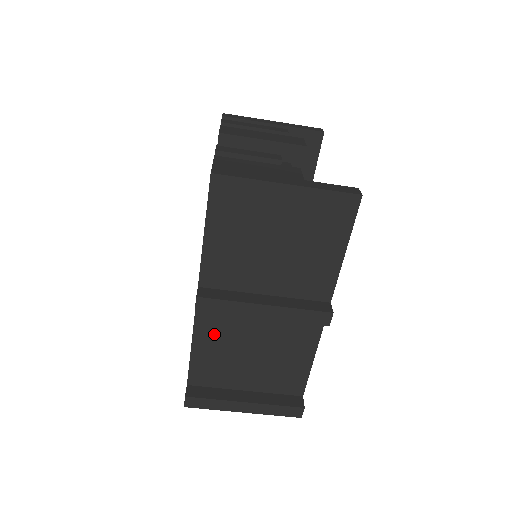
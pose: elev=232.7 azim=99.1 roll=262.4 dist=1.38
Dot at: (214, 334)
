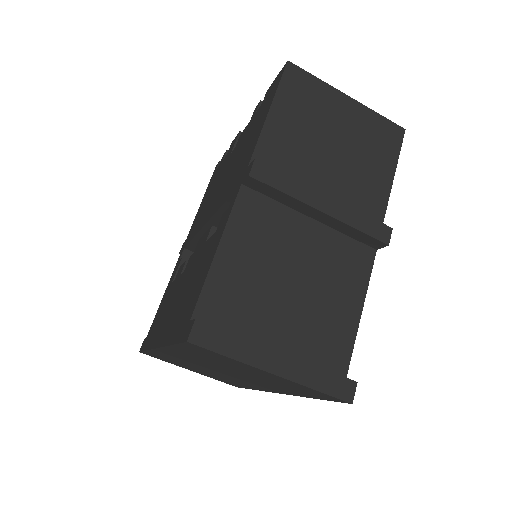
Dot at: (250, 238)
